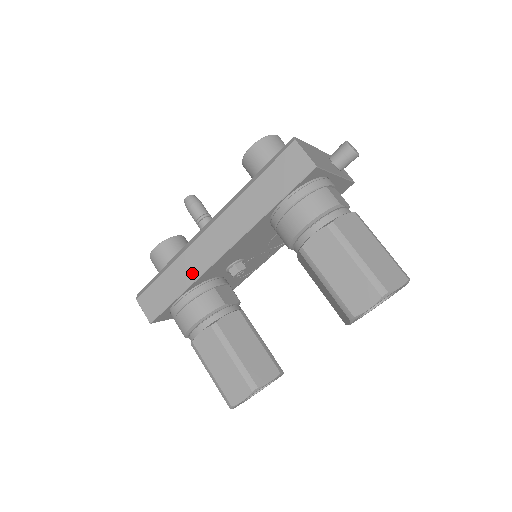
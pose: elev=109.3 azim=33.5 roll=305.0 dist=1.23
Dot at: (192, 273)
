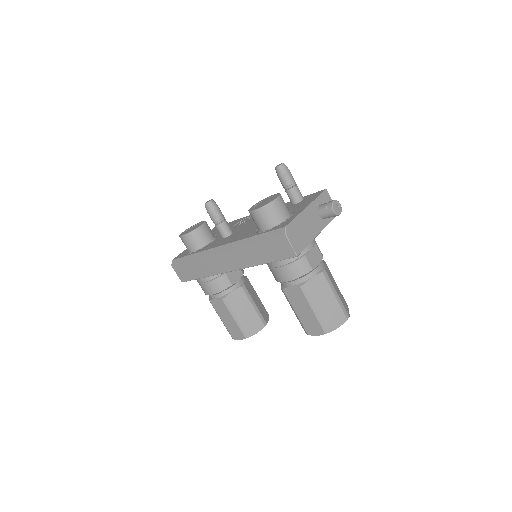
Dot at: (210, 271)
